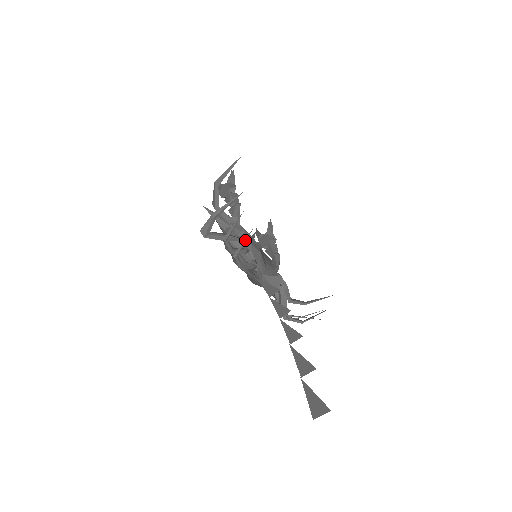
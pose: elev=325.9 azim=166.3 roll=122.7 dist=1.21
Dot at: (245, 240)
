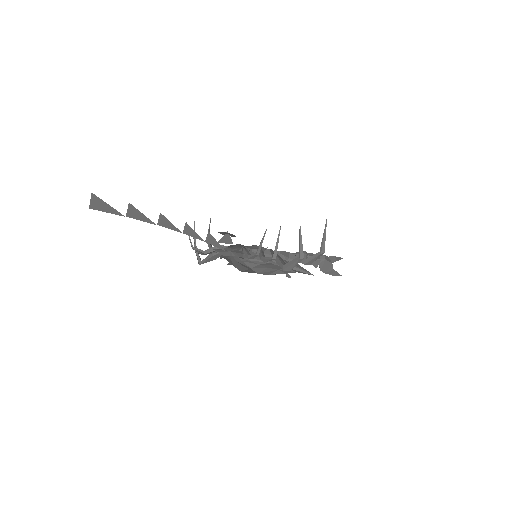
Dot at: occluded
